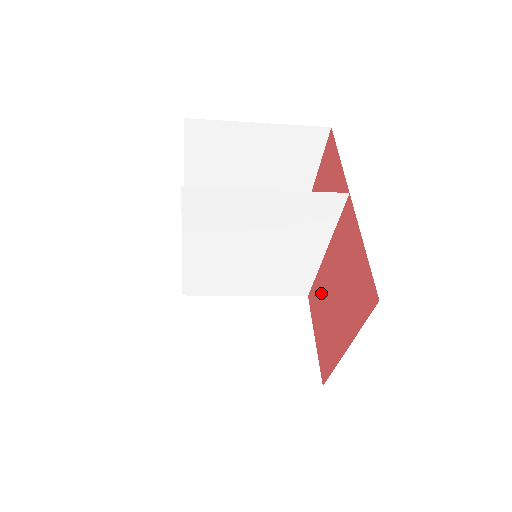
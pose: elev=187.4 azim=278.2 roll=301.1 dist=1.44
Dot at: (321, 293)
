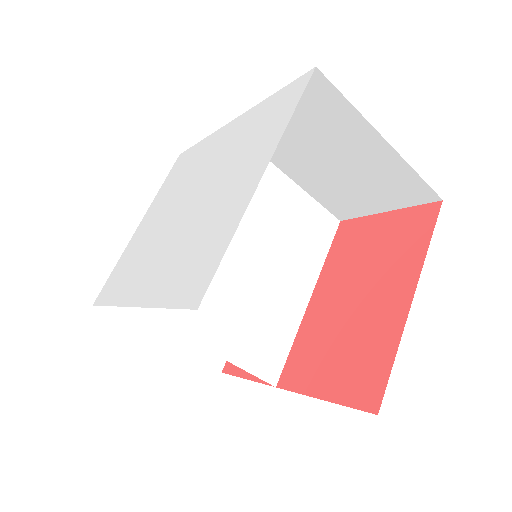
Dot at: (316, 336)
